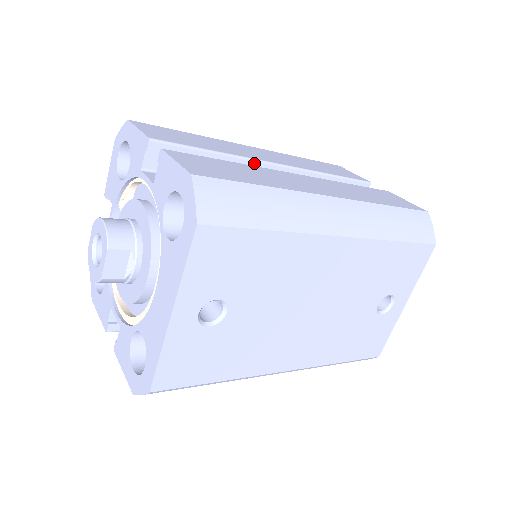
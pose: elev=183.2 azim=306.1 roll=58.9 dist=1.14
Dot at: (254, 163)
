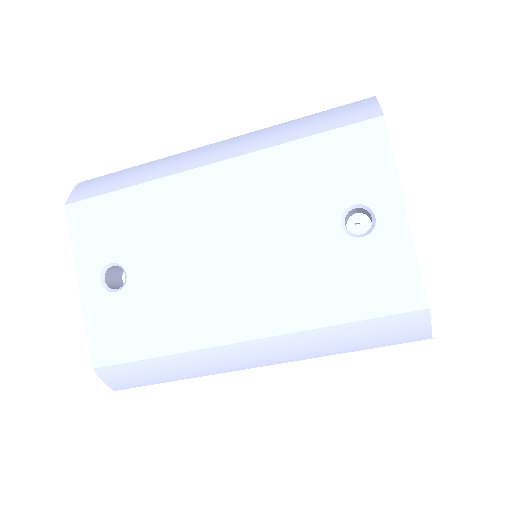
Dot at: occluded
